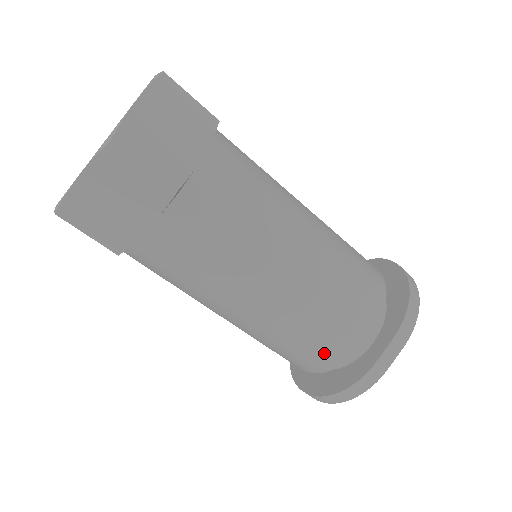
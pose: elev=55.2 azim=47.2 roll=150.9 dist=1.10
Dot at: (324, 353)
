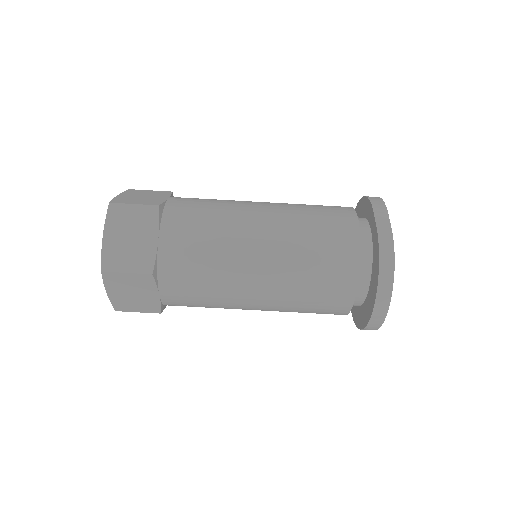
Dot at: (338, 252)
